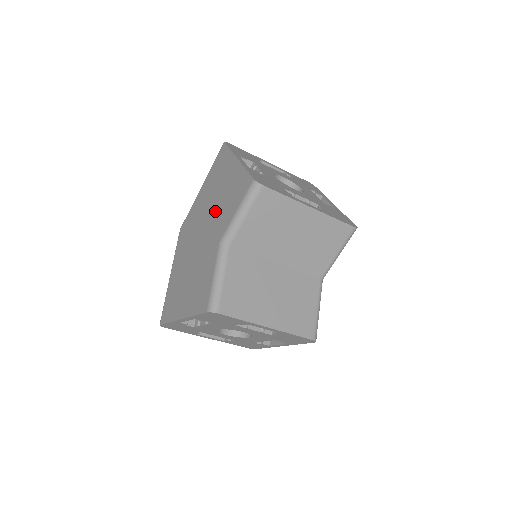
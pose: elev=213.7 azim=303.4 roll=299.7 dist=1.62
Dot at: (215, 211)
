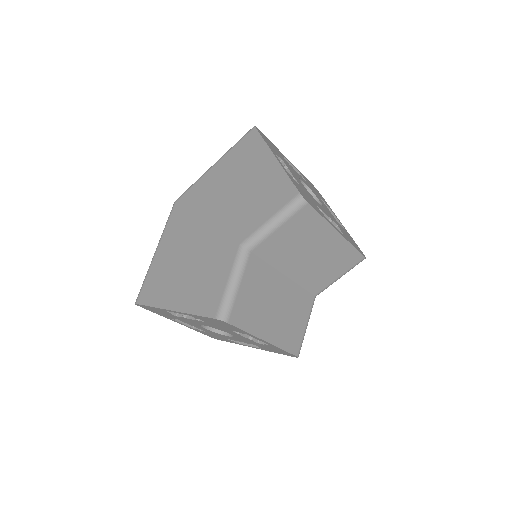
Dot at: (235, 204)
